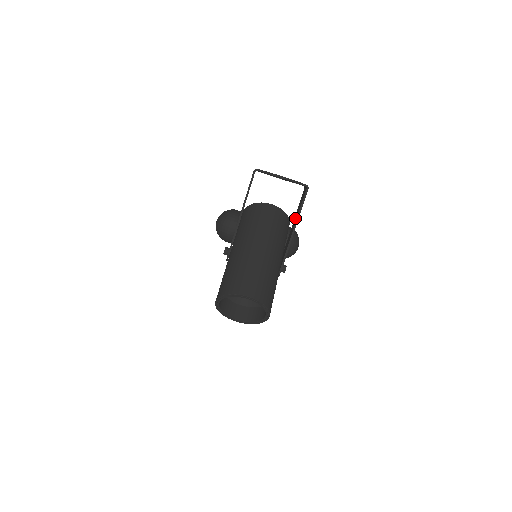
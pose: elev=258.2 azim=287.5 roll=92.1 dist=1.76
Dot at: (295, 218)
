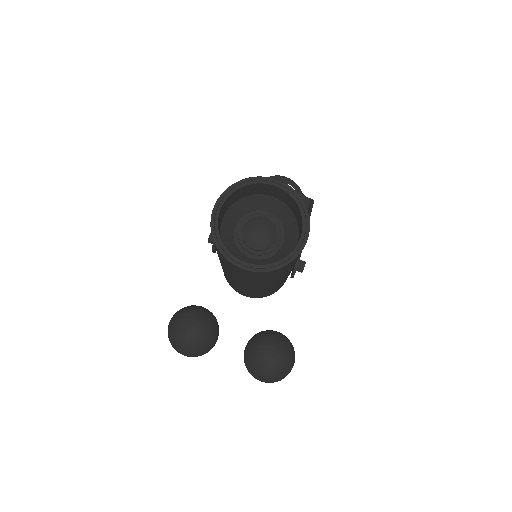
Dot at: occluded
